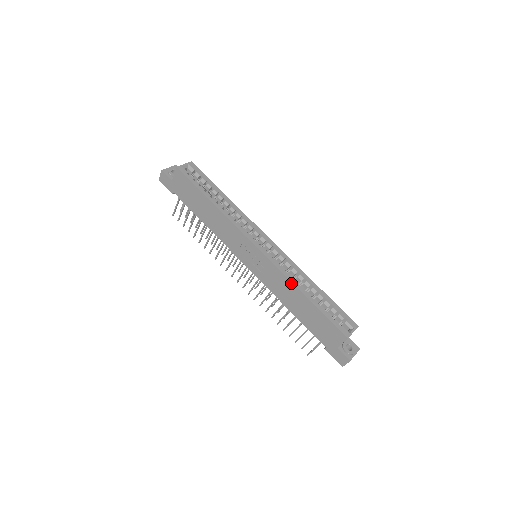
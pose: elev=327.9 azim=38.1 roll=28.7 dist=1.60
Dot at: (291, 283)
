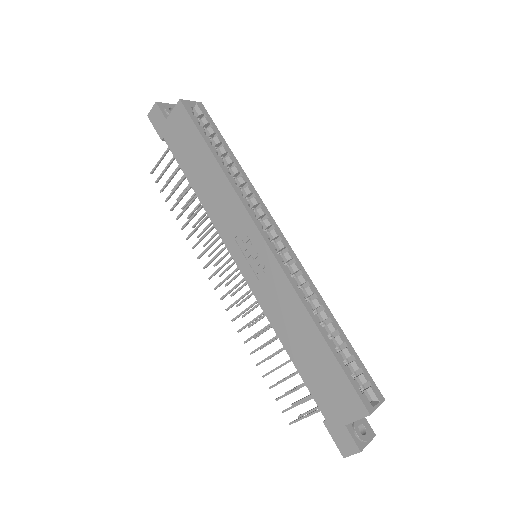
Dot at: (302, 306)
